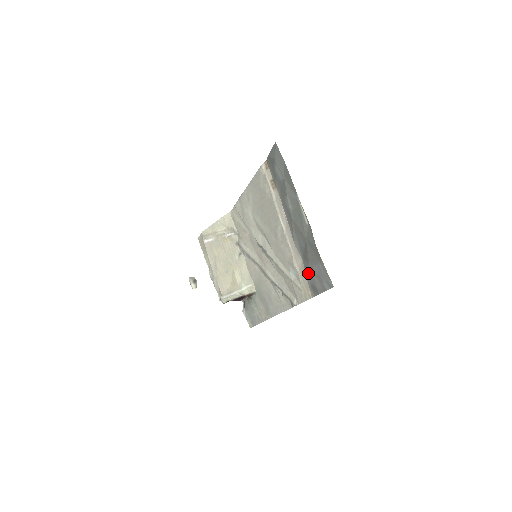
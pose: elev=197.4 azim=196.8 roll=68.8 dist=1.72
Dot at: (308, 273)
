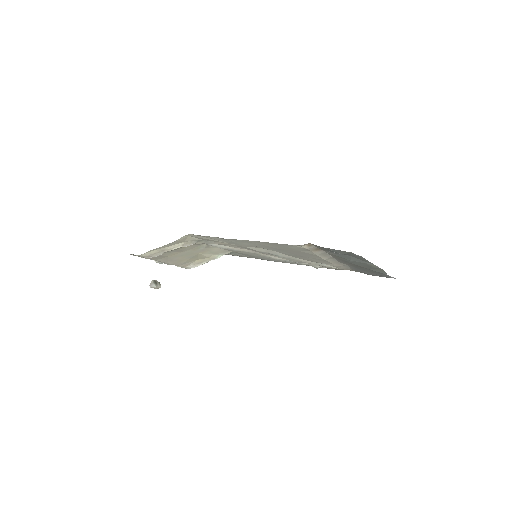
Dot at: (357, 270)
